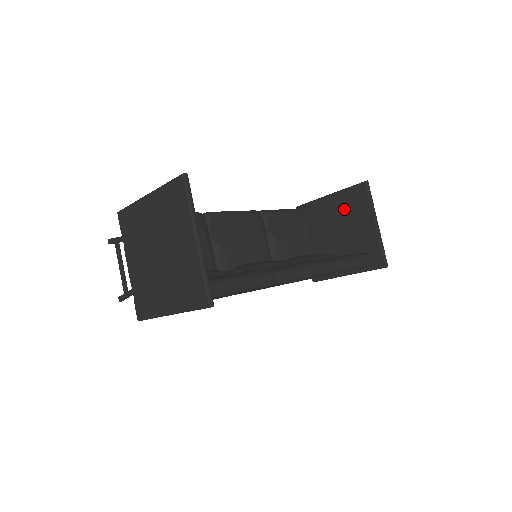
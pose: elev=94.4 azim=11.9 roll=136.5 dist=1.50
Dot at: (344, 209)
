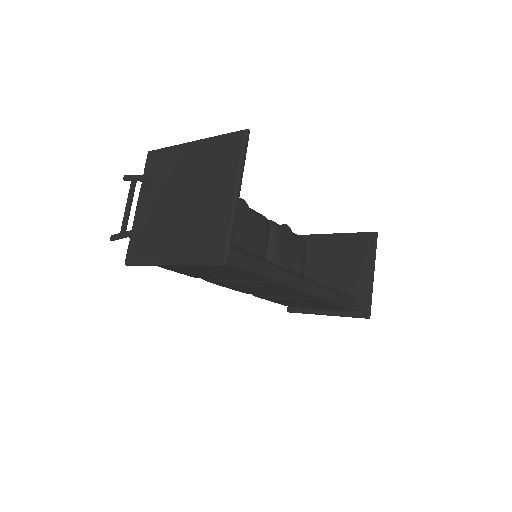
Dot at: (345, 251)
